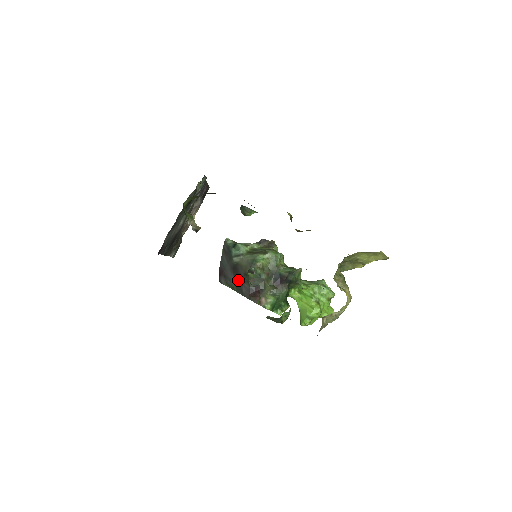
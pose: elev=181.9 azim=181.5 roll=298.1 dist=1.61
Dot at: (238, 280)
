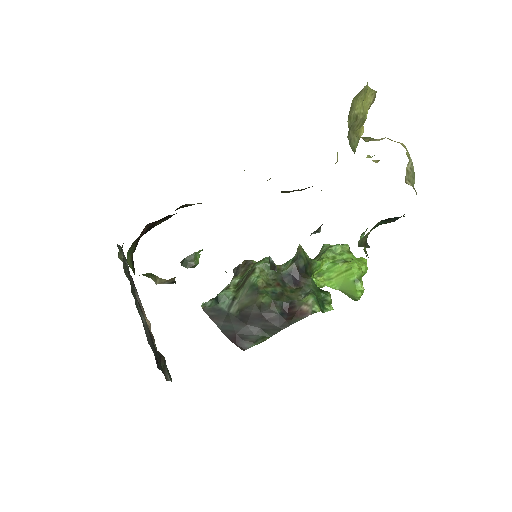
Dot at: (259, 323)
